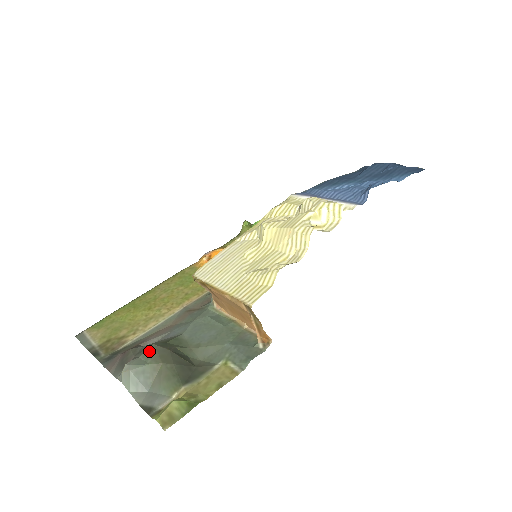
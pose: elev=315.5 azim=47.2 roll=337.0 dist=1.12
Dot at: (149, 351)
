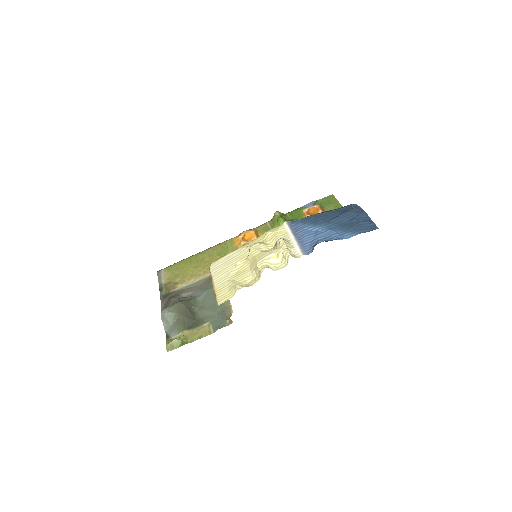
Dot at: (176, 305)
